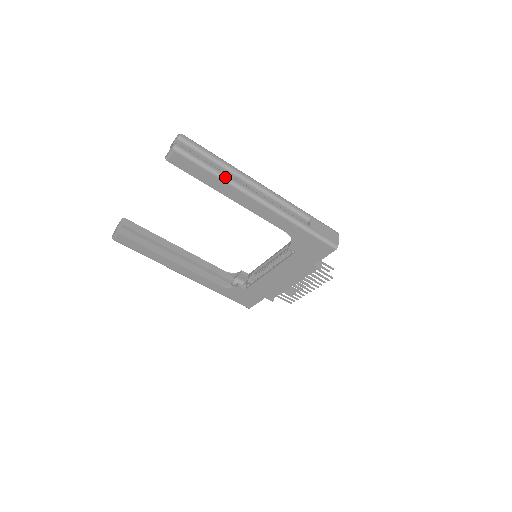
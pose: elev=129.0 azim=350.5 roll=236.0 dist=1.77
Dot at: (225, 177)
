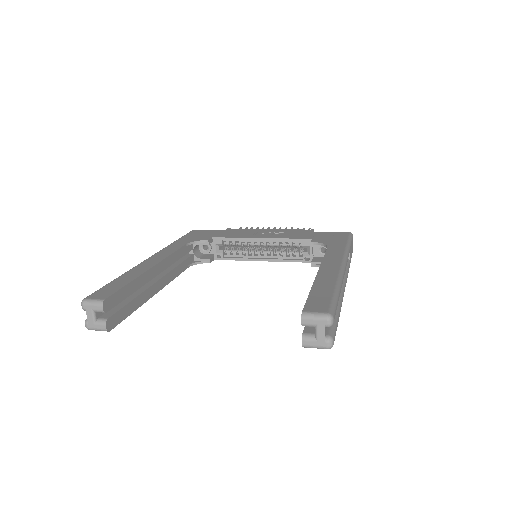
Dot at: (340, 311)
